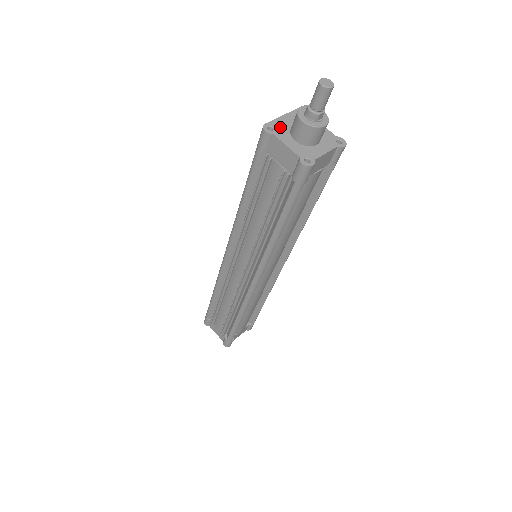
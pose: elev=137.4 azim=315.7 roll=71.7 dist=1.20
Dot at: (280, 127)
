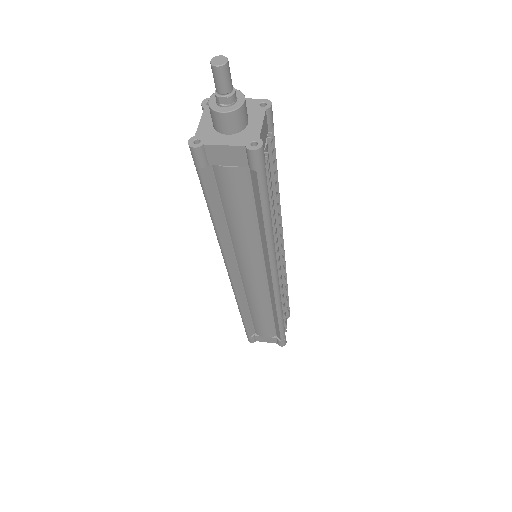
Dot at: occluded
